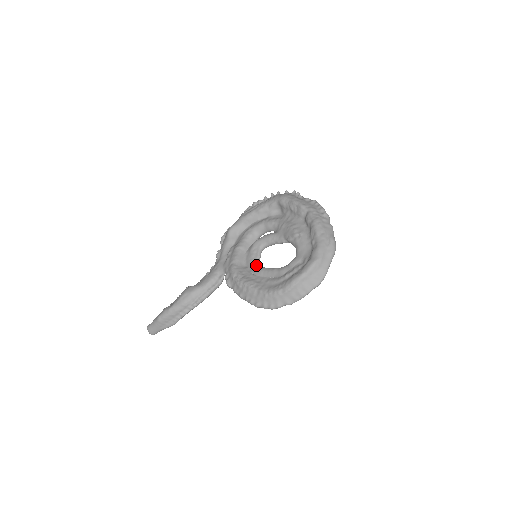
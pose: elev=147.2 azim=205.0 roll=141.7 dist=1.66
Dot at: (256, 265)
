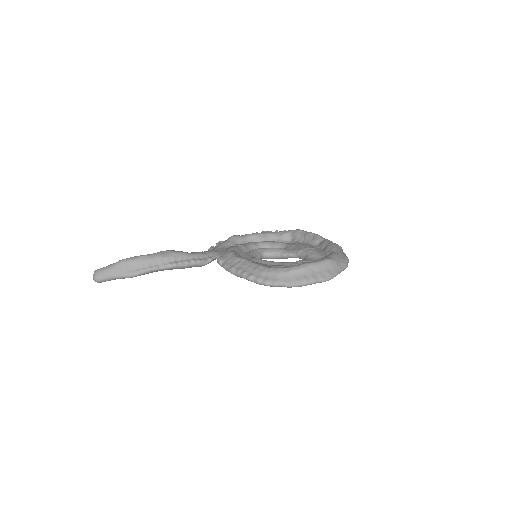
Dot at: occluded
